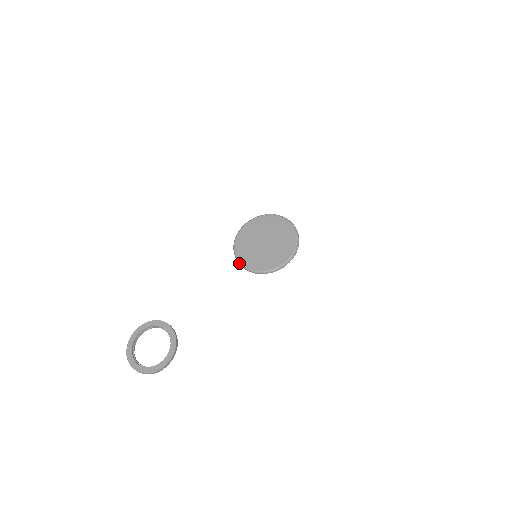
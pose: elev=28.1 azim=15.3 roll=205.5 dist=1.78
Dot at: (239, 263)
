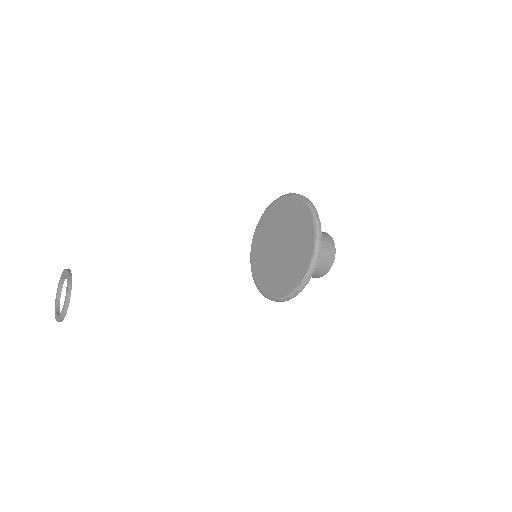
Dot at: (252, 241)
